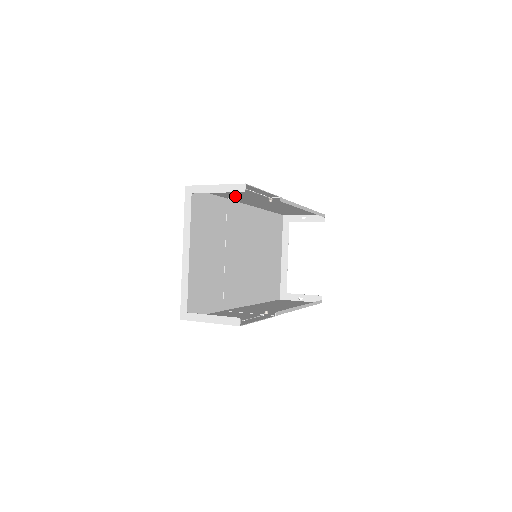
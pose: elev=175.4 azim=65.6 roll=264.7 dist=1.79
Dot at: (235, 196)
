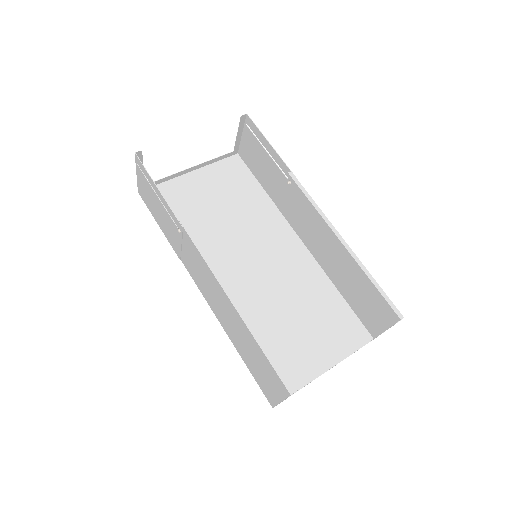
Dot at: (274, 189)
